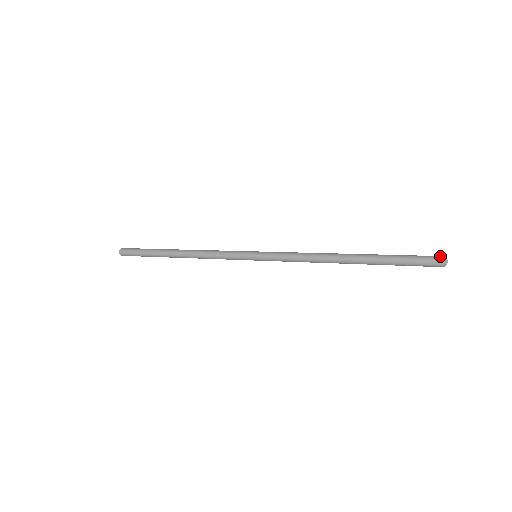
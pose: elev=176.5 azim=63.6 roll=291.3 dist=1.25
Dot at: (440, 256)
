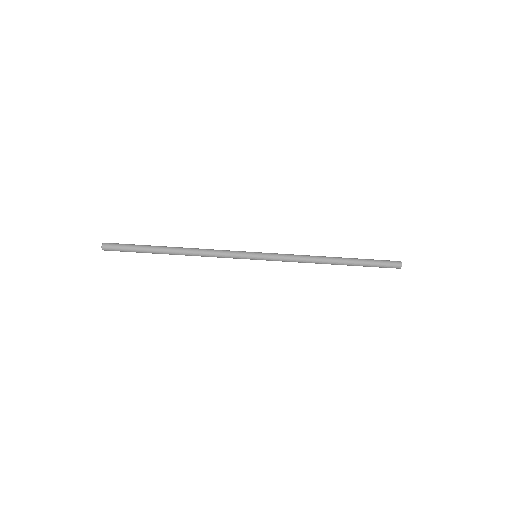
Dot at: occluded
